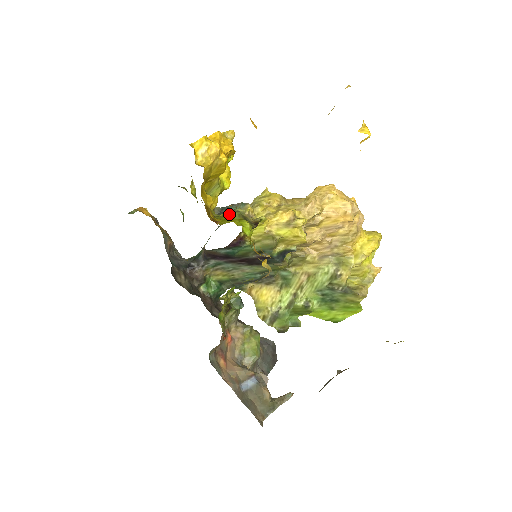
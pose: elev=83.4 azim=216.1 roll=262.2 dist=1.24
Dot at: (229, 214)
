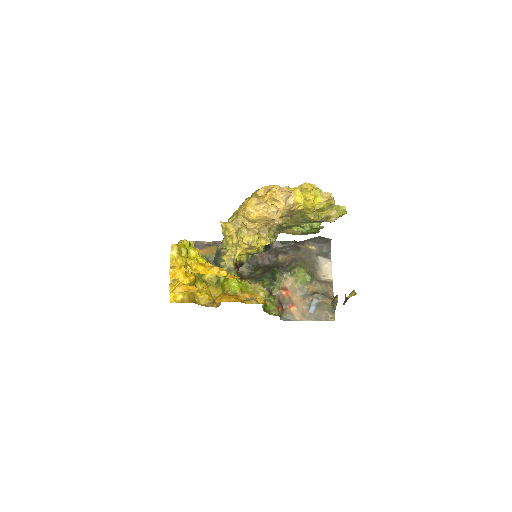
Dot at: occluded
